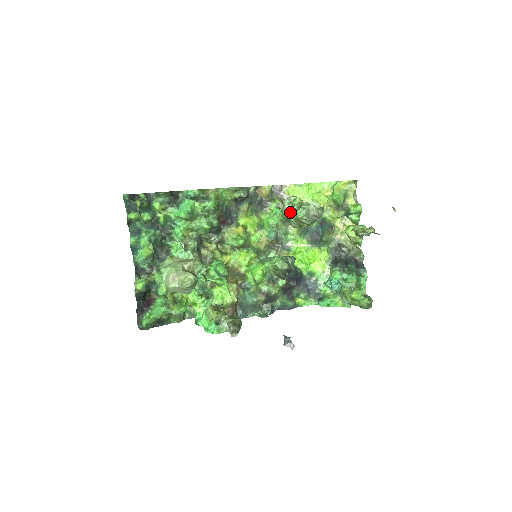
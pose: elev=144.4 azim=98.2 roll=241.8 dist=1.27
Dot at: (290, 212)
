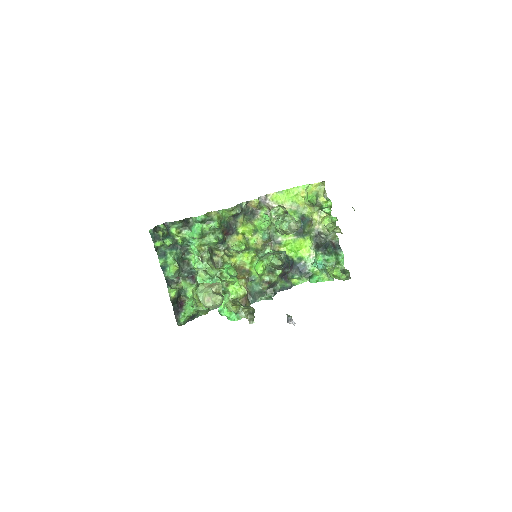
Dot at: (277, 224)
